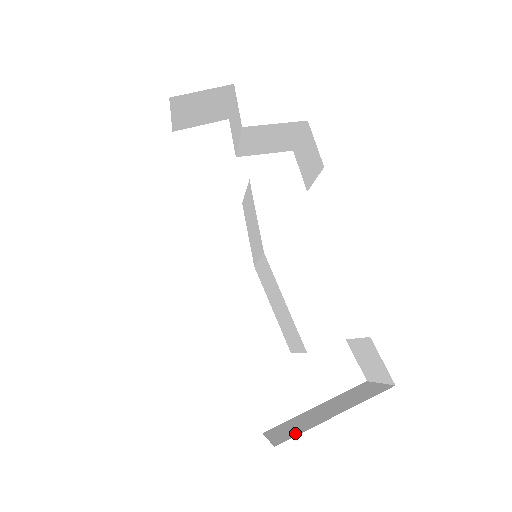
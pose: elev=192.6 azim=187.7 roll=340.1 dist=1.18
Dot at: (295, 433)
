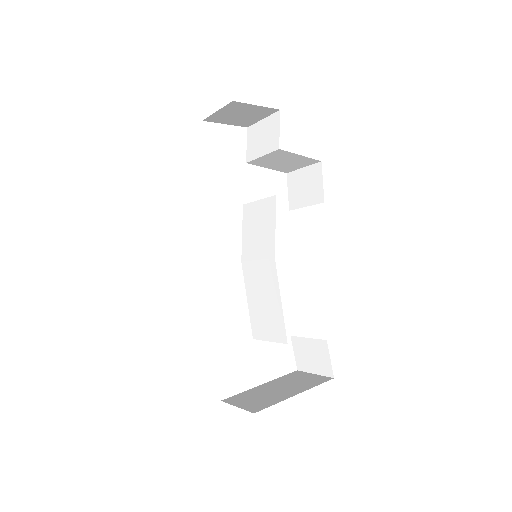
Dot at: (266, 404)
